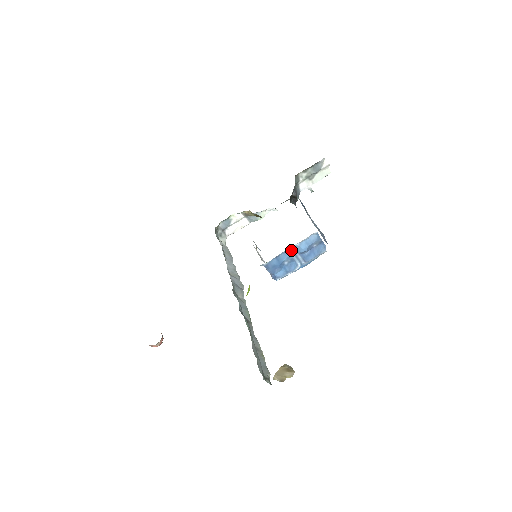
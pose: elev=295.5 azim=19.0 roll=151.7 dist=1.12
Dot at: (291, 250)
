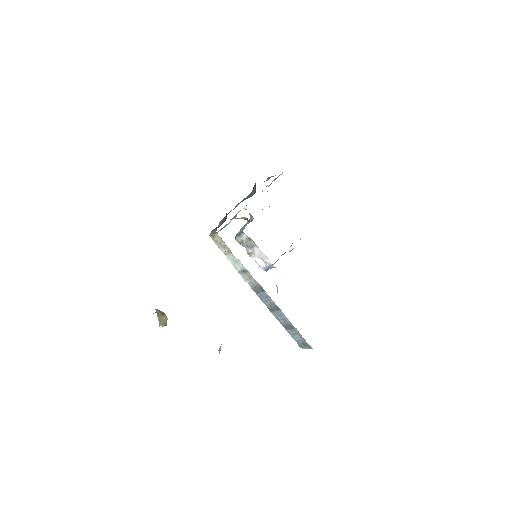
Dot at: occluded
